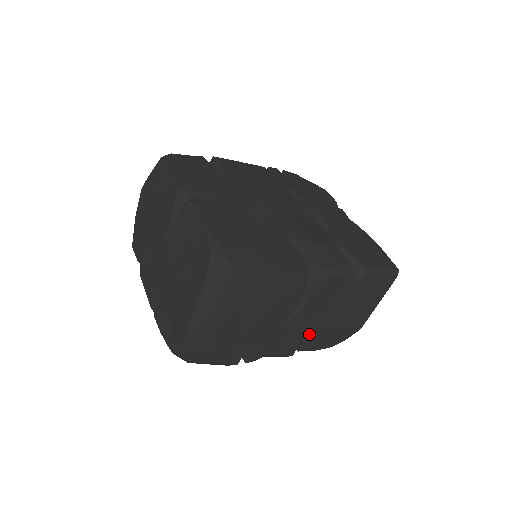
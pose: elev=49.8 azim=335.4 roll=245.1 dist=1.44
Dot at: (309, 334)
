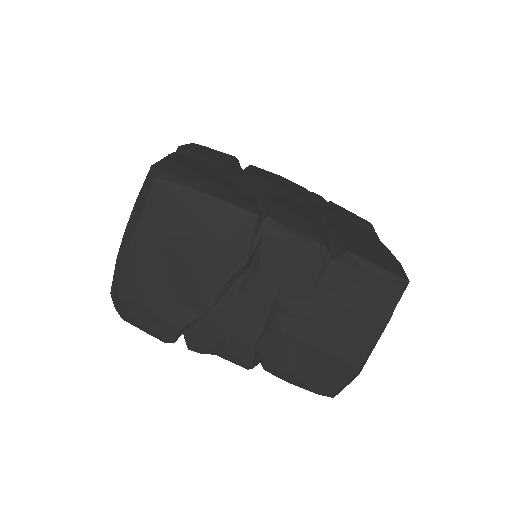
Dot at: (273, 338)
